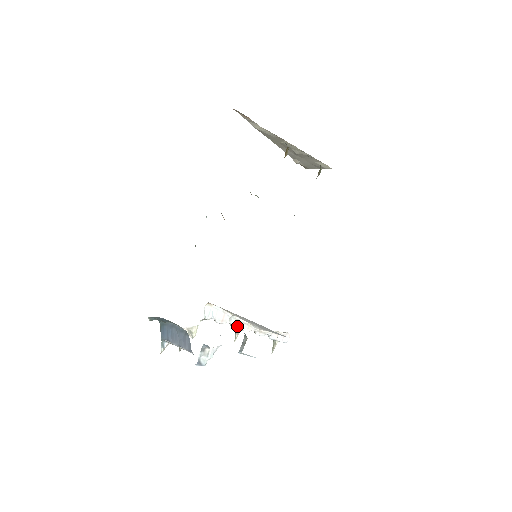
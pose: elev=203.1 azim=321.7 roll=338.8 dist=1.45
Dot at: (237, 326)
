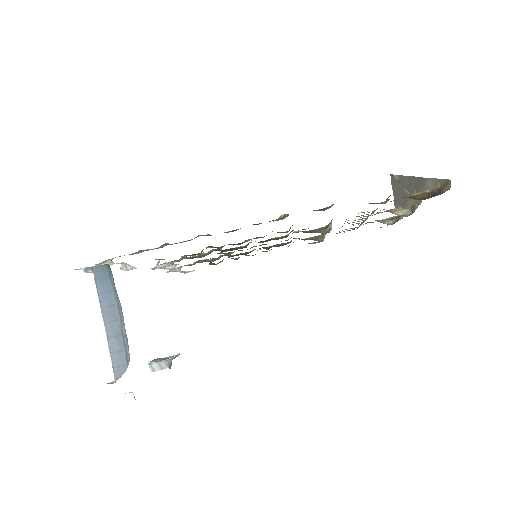
Dot at: (168, 269)
